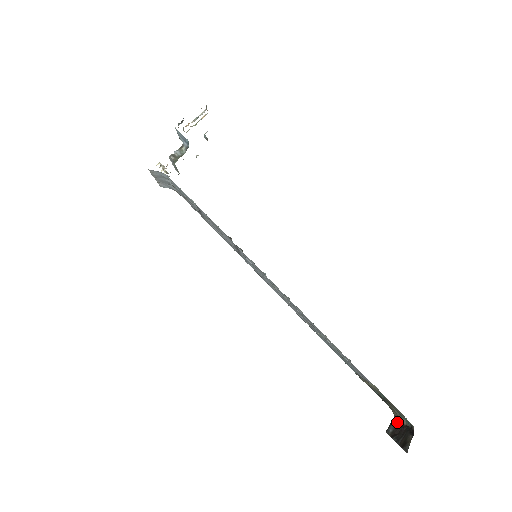
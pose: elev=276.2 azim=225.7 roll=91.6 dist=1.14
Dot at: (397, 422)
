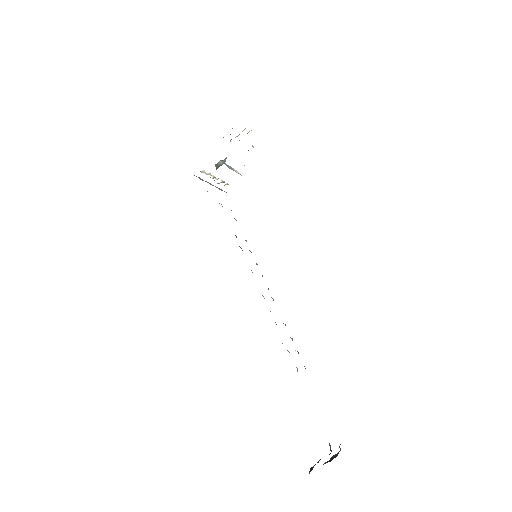
Dot at: (340, 450)
